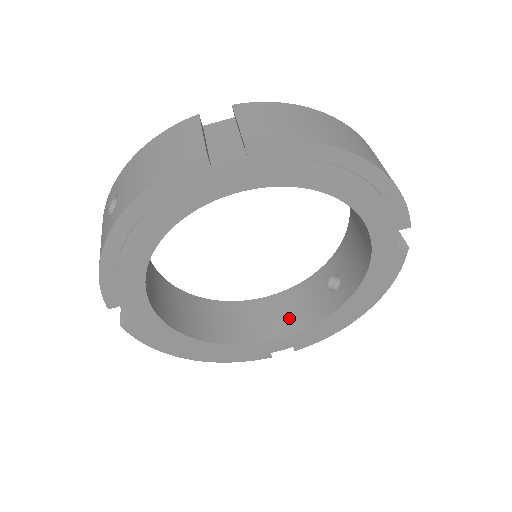
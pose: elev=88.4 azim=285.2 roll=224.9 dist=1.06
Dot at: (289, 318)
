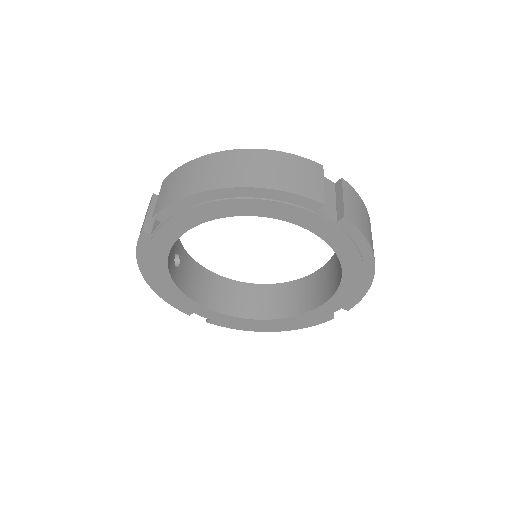
Dot at: (327, 287)
